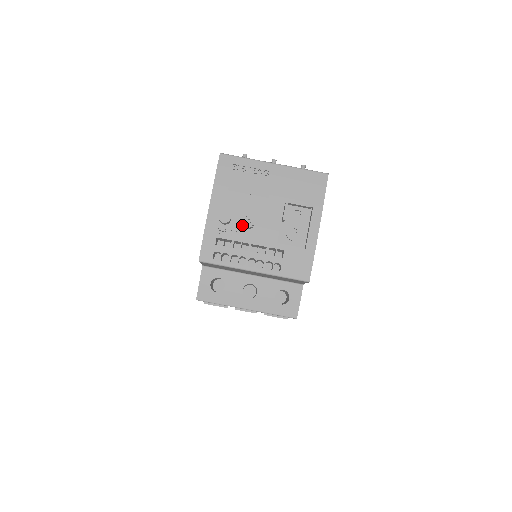
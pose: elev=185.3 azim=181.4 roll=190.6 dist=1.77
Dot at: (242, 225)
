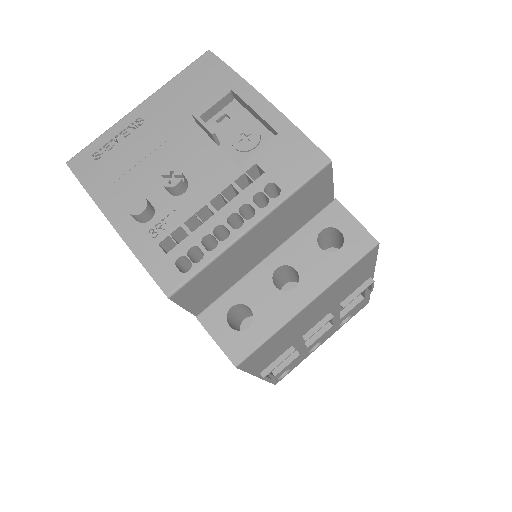
Dot at: (173, 196)
